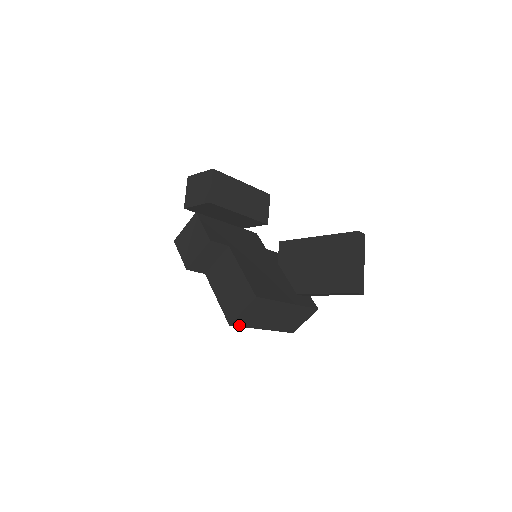
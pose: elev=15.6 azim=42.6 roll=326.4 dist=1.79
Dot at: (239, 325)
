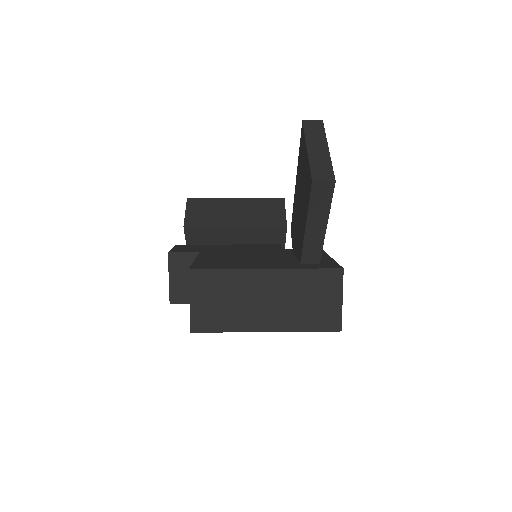
Dot at: (209, 330)
